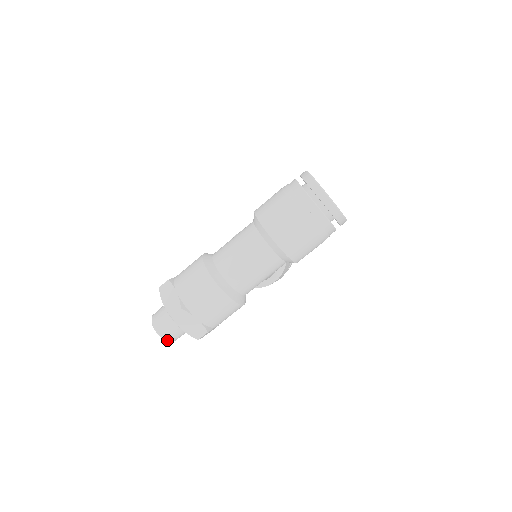
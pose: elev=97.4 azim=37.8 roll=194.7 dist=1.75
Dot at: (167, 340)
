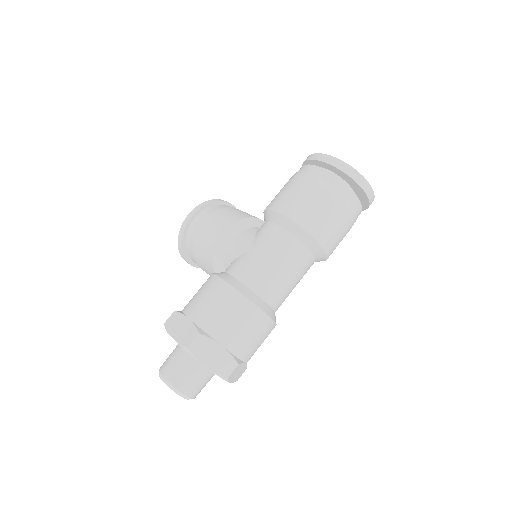
Dot at: (194, 398)
